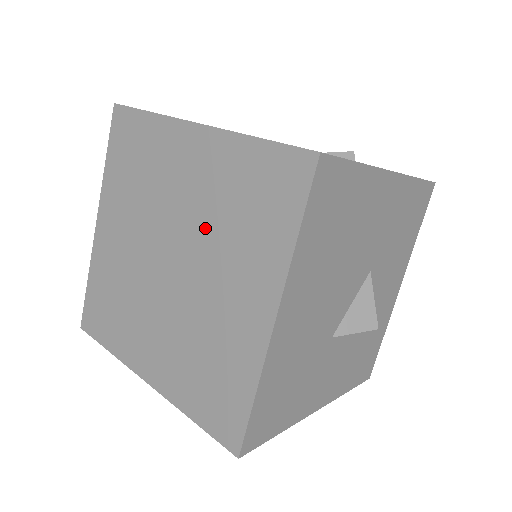
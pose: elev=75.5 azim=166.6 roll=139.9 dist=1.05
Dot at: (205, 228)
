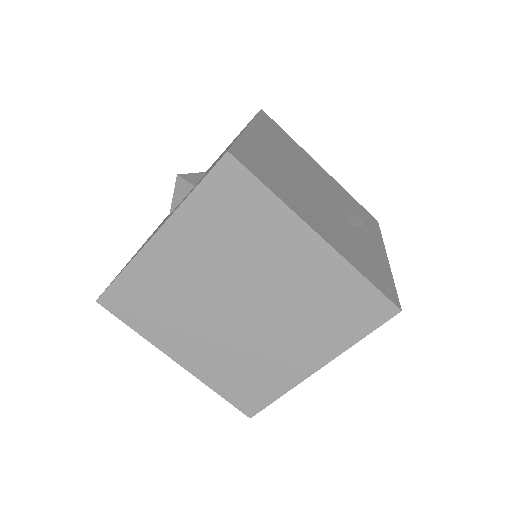
Dot at: (289, 303)
